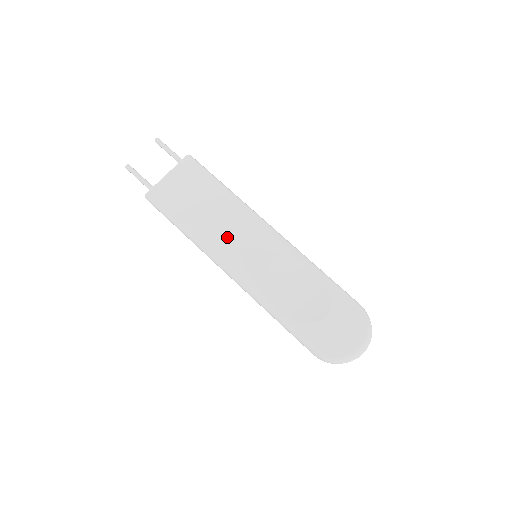
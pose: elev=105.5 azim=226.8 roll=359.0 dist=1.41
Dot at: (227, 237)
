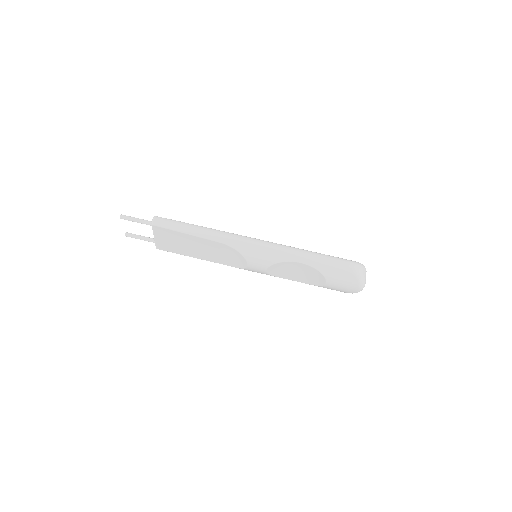
Dot at: (228, 259)
